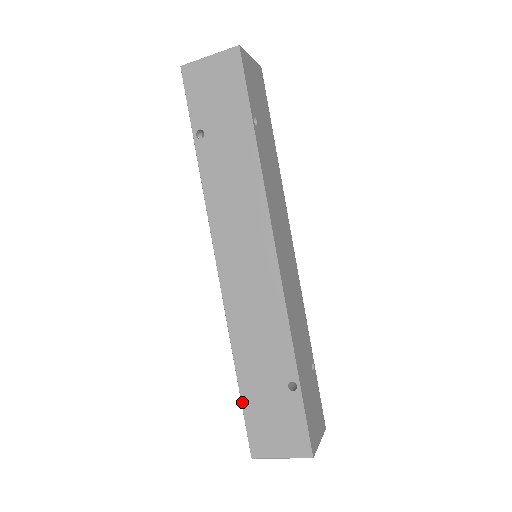
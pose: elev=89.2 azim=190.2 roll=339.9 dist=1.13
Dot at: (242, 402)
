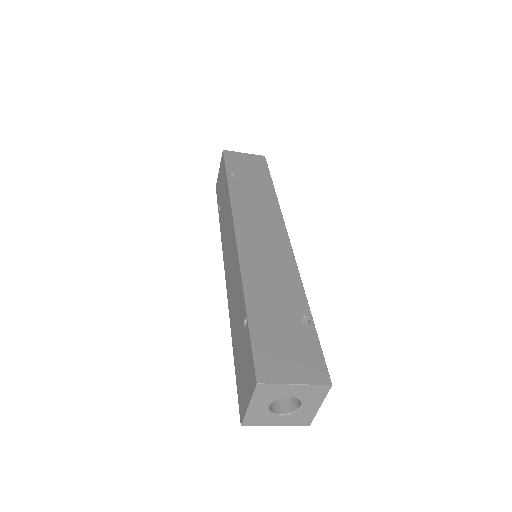
Dot at: (235, 370)
